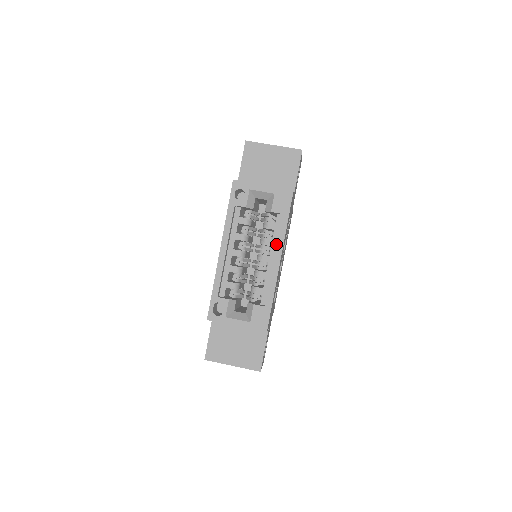
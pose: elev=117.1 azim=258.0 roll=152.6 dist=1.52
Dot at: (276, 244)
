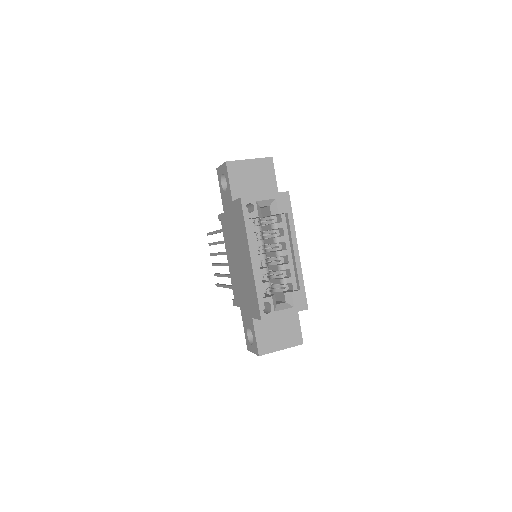
Dot at: (288, 238)
